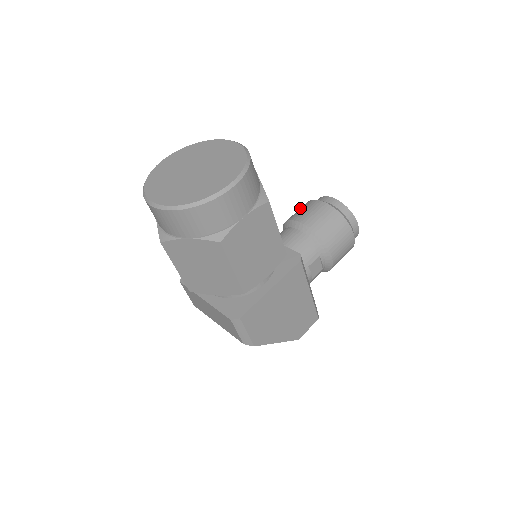
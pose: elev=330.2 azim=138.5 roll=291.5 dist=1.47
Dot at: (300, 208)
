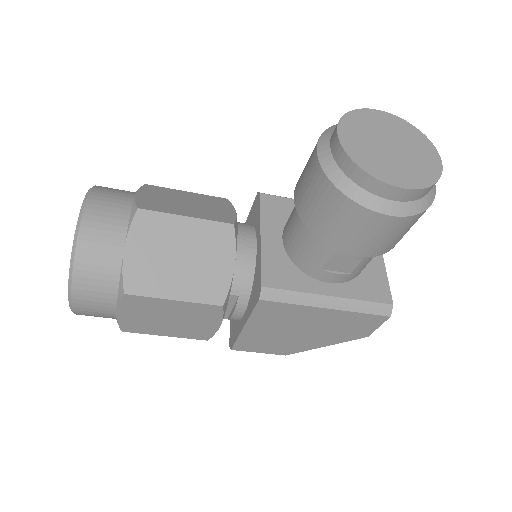
Dot at: occluded
